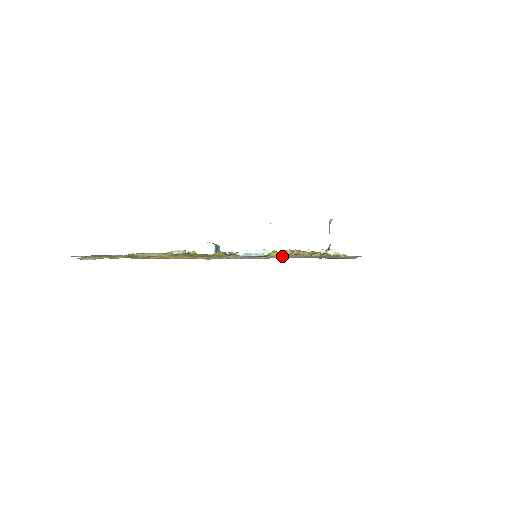
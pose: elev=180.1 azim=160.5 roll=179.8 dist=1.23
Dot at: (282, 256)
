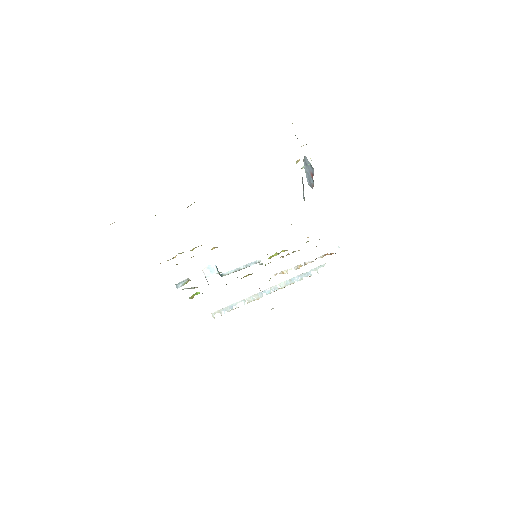
Dot at: occluded
